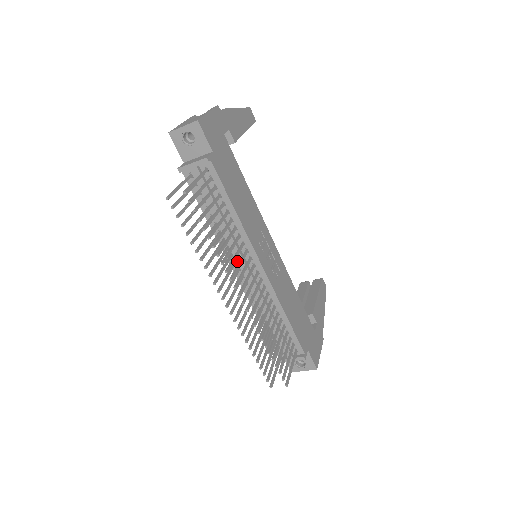
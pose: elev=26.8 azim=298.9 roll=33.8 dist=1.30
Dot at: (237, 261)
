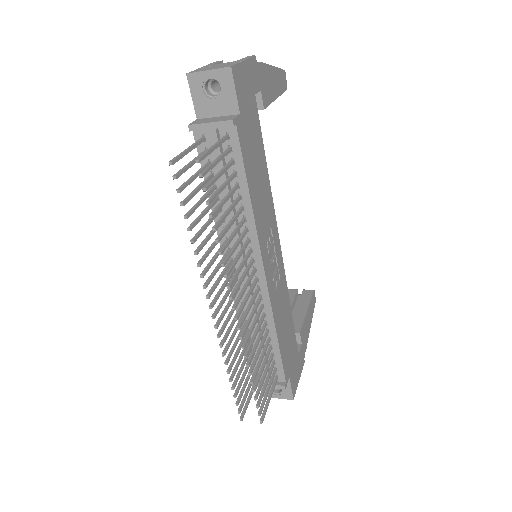
Dot at: occluded
